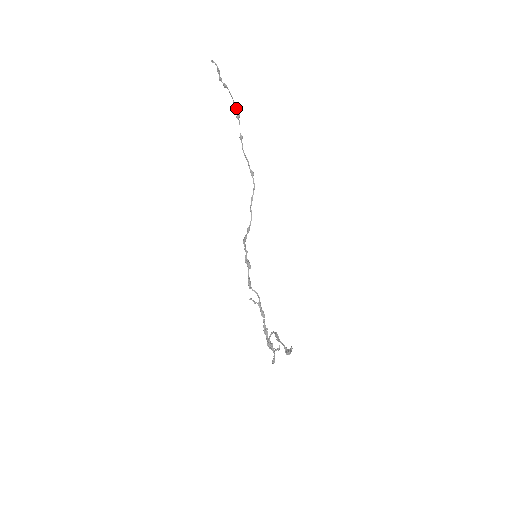
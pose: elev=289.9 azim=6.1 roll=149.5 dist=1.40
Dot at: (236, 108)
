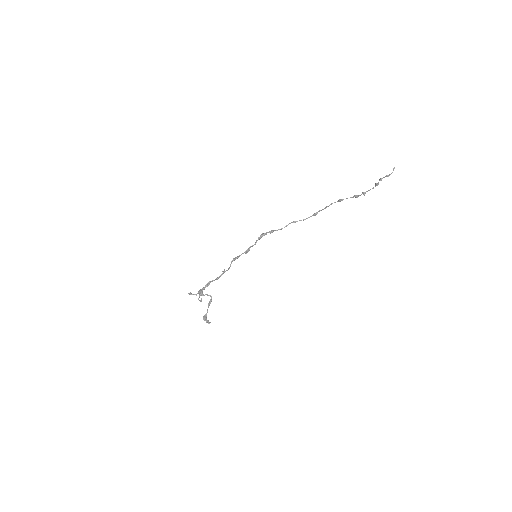
Dot at: occluded
